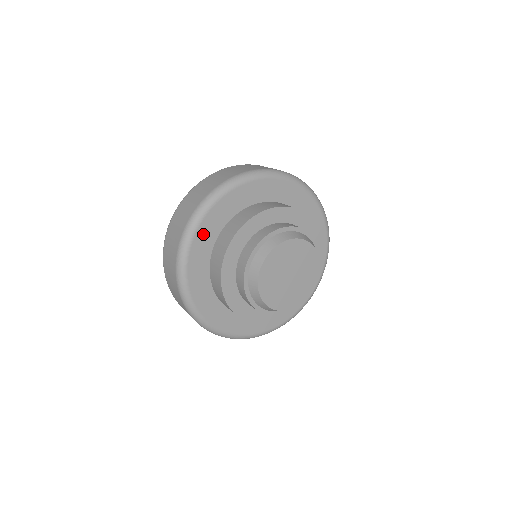
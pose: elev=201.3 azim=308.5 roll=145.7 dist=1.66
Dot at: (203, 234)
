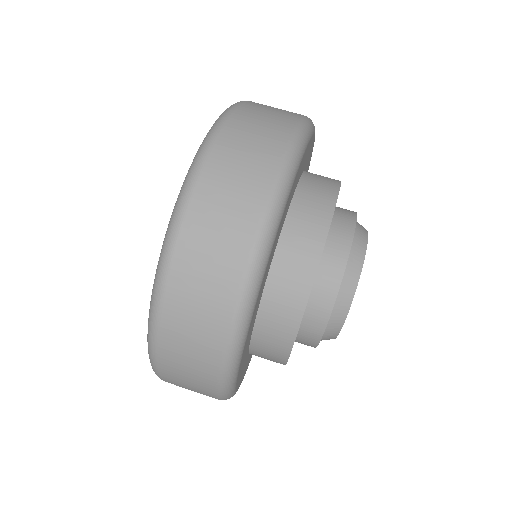
Dot at: (259, 295)
